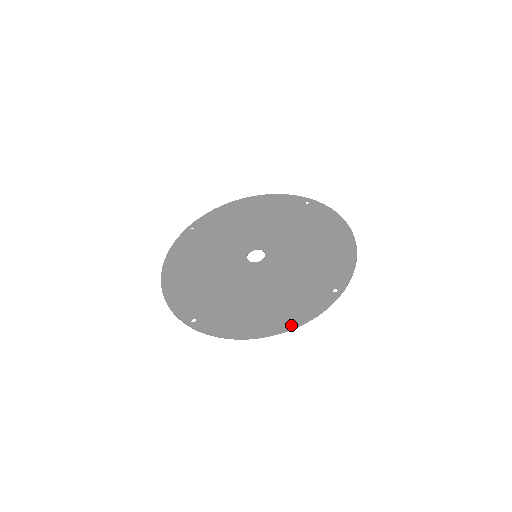
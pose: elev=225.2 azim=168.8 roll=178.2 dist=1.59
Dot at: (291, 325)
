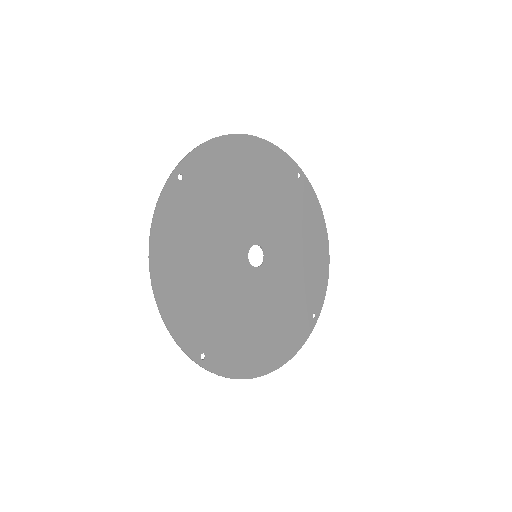
Dot at: (286, 359)
